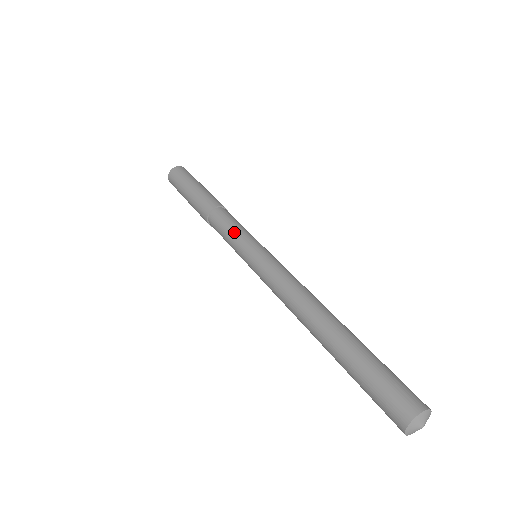
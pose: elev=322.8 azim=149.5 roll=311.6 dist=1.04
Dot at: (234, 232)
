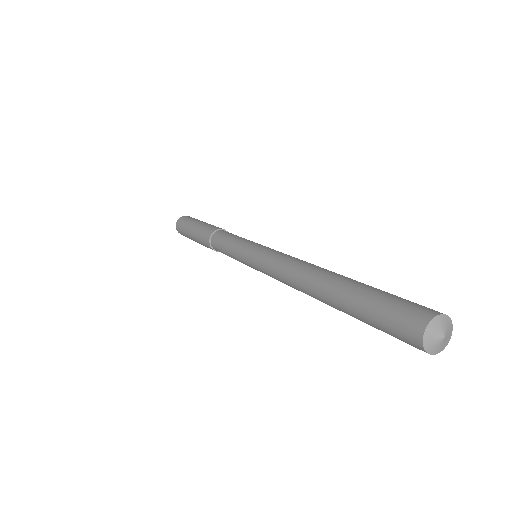
Dot at: (240, 237)
